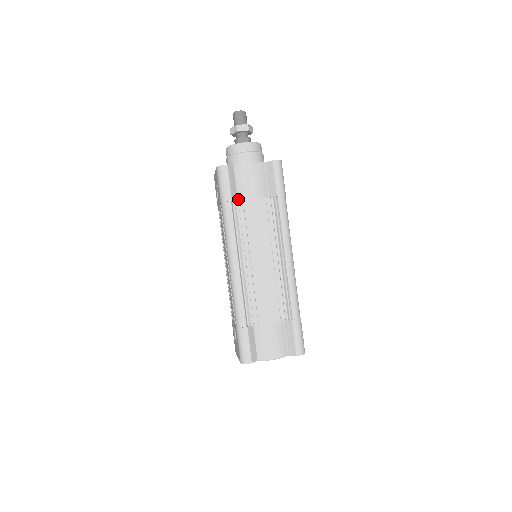
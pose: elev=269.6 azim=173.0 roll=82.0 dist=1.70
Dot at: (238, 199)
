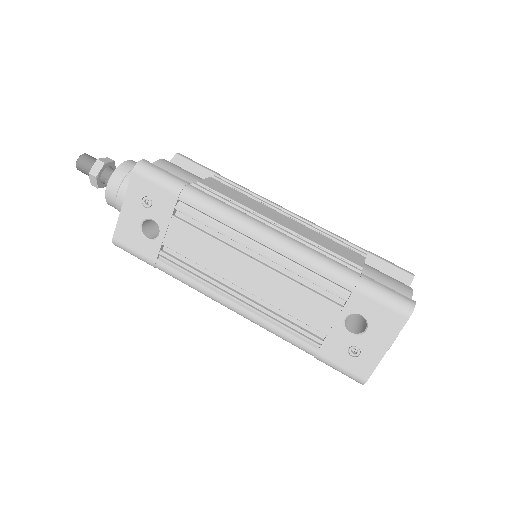
Dot at: occluded
